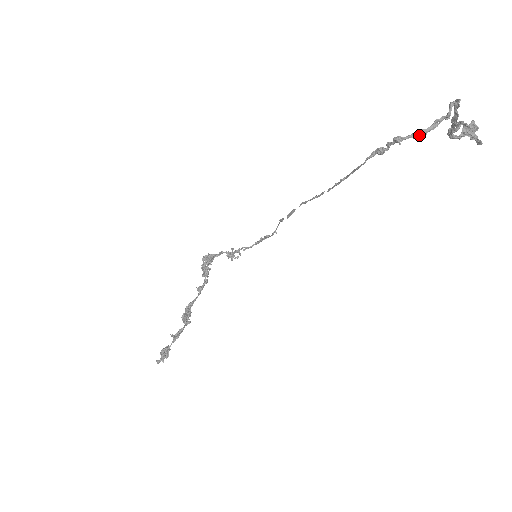
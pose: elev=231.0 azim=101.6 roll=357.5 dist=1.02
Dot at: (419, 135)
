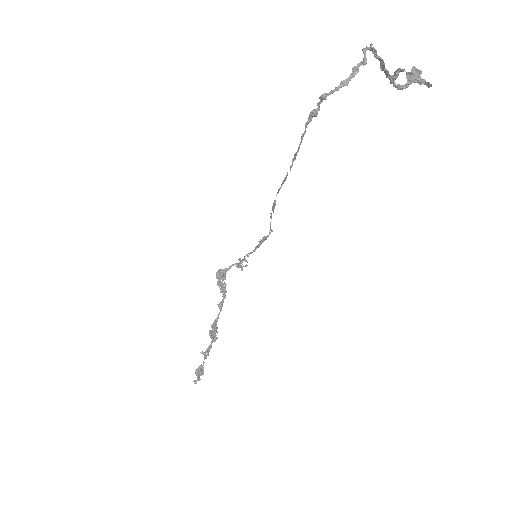
Dot at: occluded
